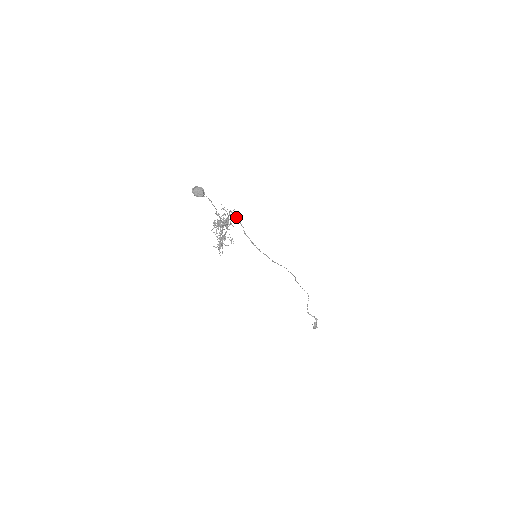
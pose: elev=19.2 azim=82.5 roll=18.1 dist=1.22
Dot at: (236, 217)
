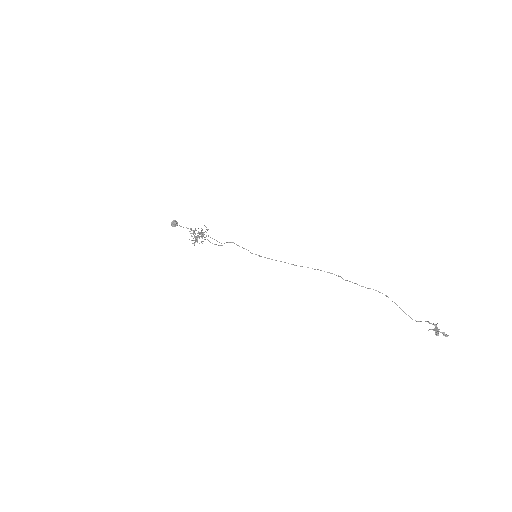
Dot at: (237, 245)
